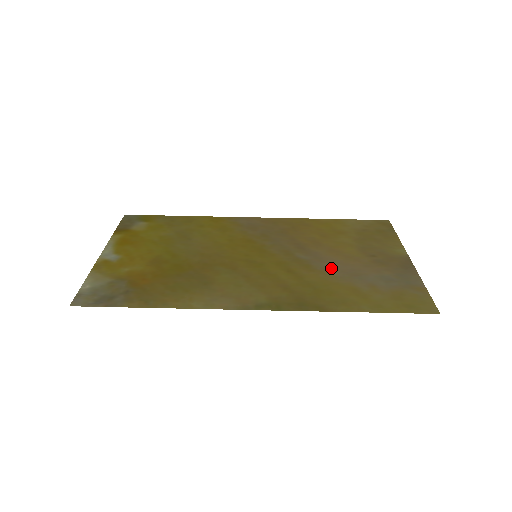
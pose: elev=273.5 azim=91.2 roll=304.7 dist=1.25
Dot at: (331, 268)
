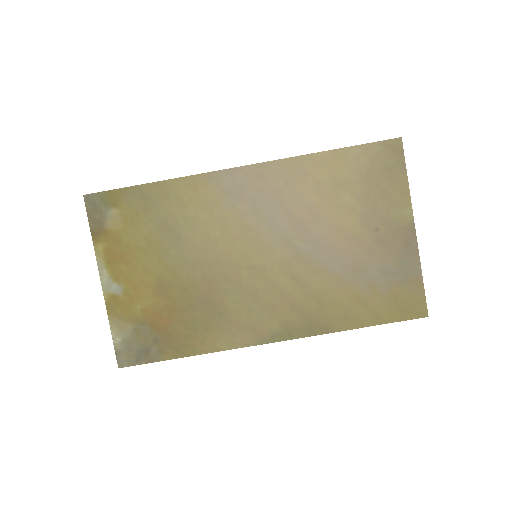
Dot at: (333, 264)
